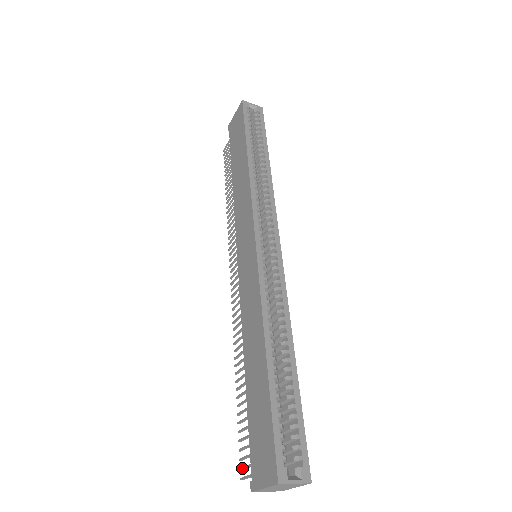
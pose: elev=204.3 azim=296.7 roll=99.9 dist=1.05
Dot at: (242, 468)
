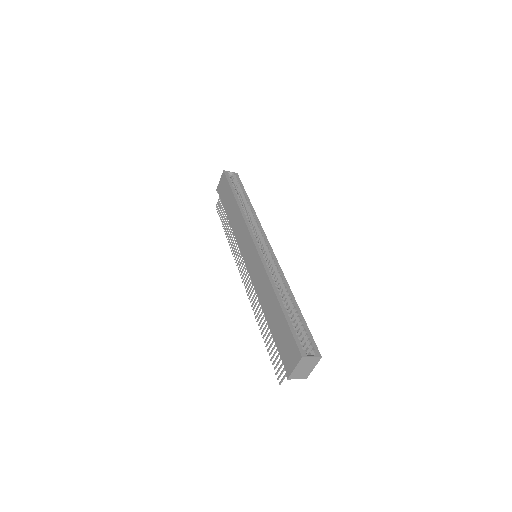
Dot at: (278, 377)
